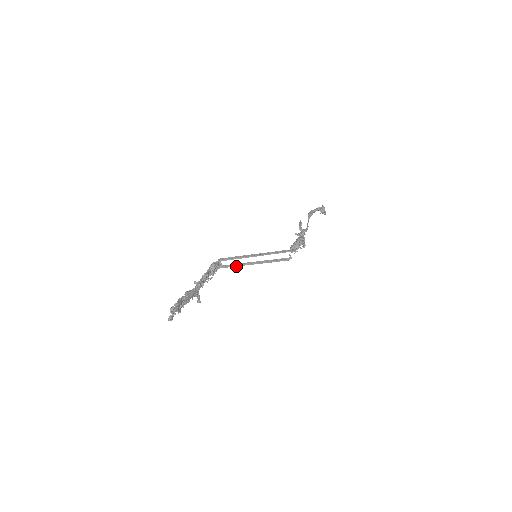
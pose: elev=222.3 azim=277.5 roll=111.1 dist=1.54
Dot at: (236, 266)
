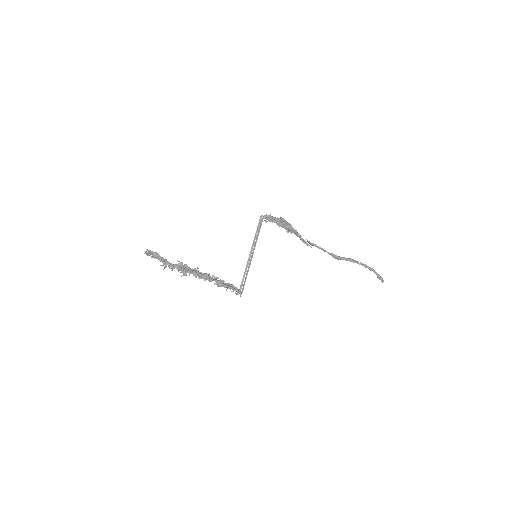
Dot at: (246, 277)
